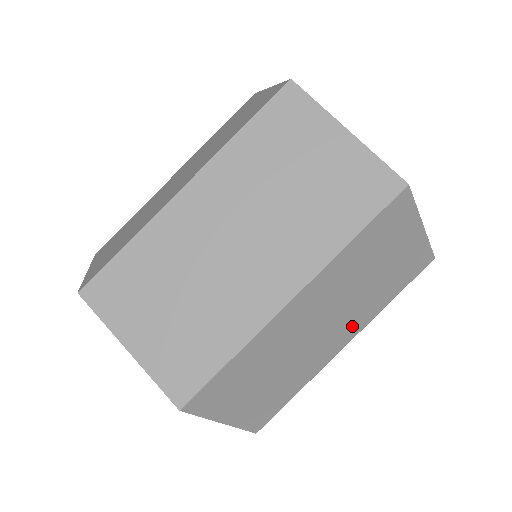
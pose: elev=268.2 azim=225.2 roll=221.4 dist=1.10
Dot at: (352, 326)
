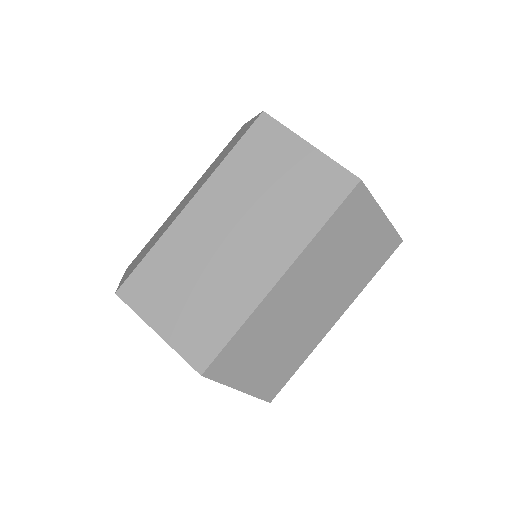
Dot at: occluded
